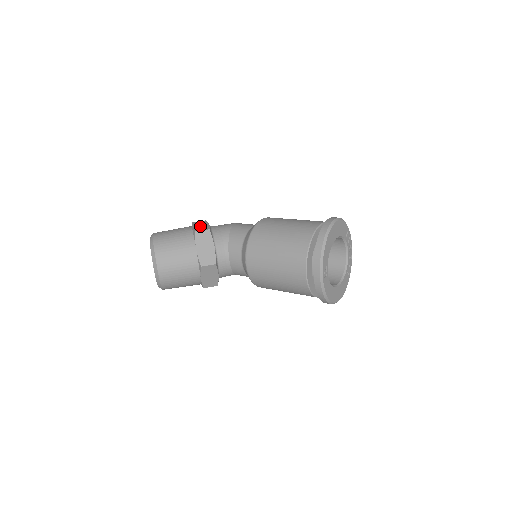
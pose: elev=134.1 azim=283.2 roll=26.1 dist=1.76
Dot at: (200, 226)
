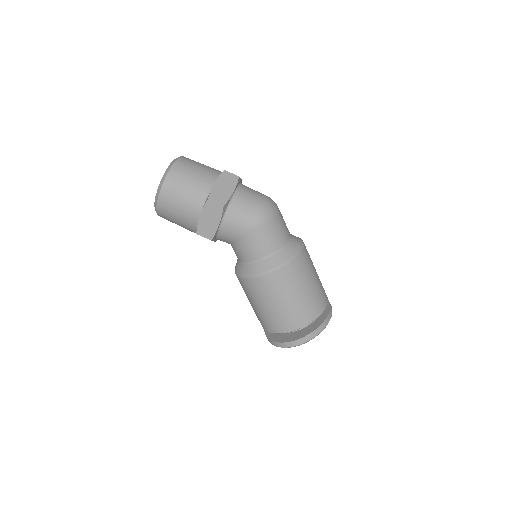
Dot at: (208, 223)
